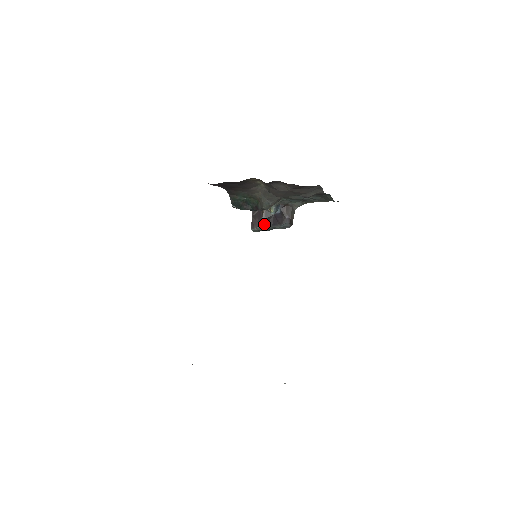
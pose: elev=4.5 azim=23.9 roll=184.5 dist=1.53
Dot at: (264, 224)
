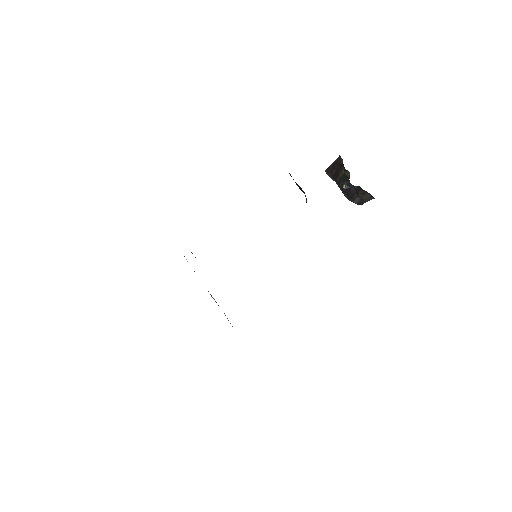
Dot at: (337, 181)
